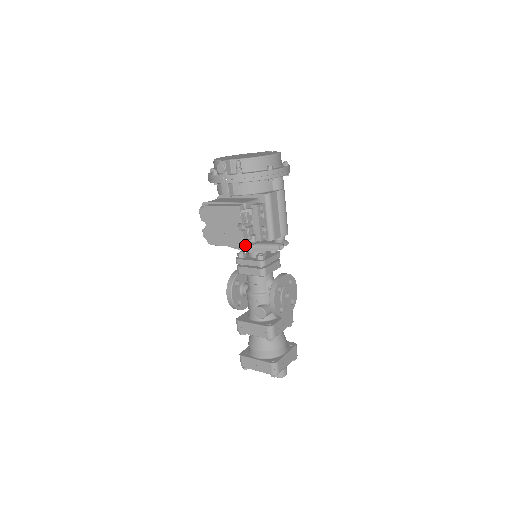
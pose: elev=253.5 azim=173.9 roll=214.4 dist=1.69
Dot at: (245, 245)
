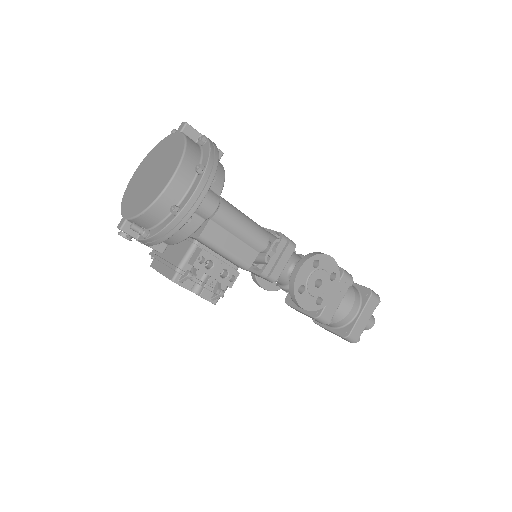
Dot at: (215, 302)
